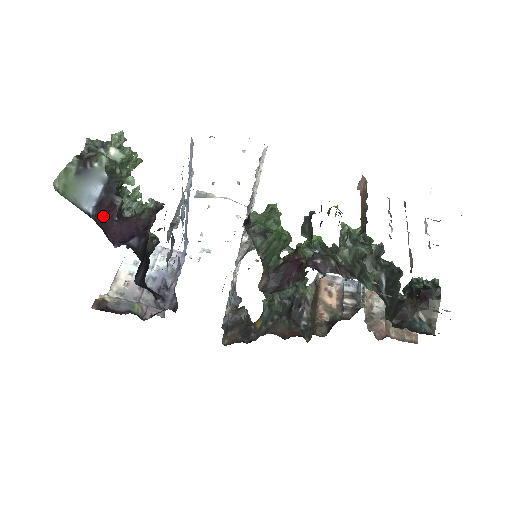
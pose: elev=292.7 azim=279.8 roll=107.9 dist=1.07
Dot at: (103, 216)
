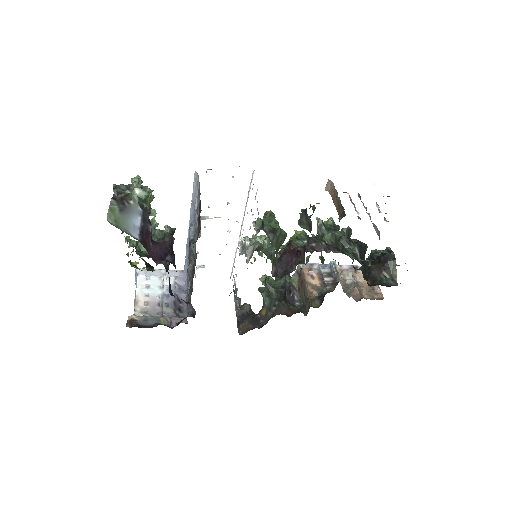
Dot at: (144, 241)
